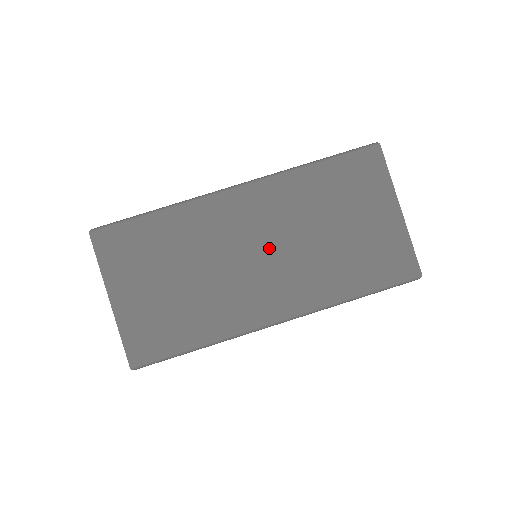
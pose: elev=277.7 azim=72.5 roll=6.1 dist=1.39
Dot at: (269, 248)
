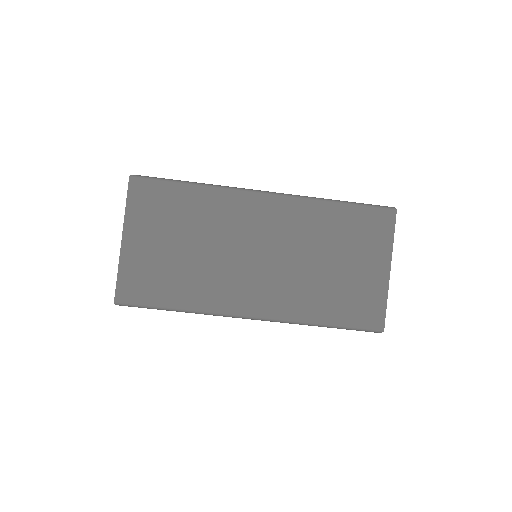
Dot at: (271, 254)
